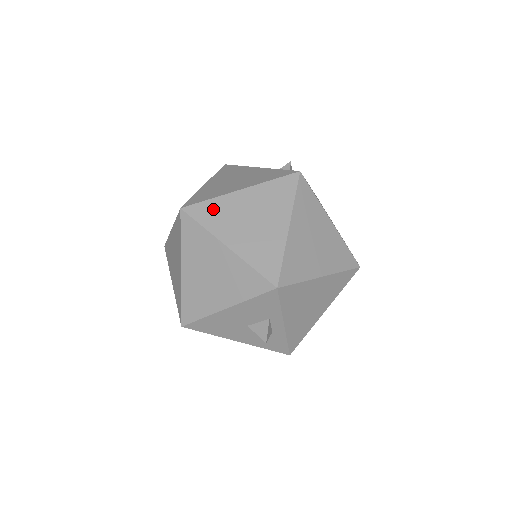
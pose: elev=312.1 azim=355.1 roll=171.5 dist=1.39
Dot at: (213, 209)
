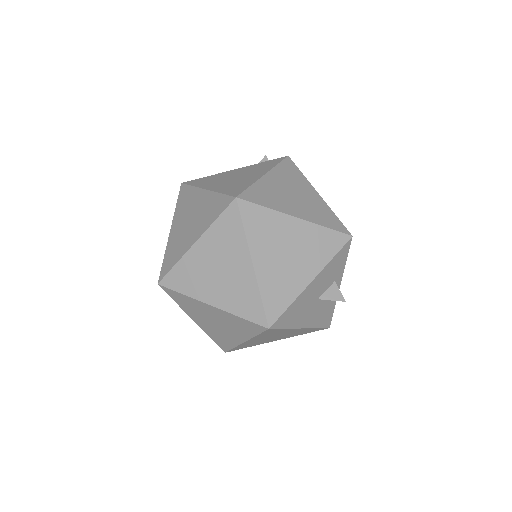
Dot at: (261, 192)
